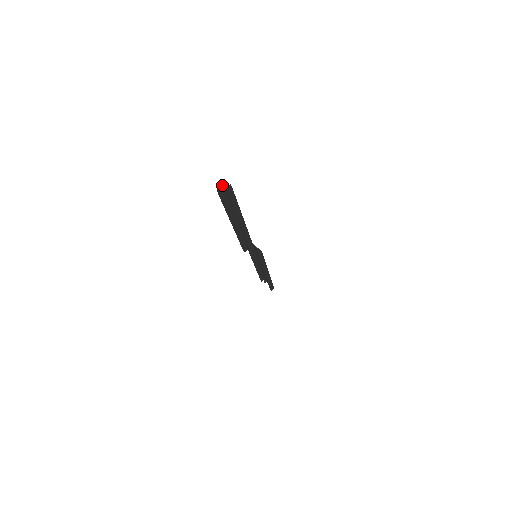
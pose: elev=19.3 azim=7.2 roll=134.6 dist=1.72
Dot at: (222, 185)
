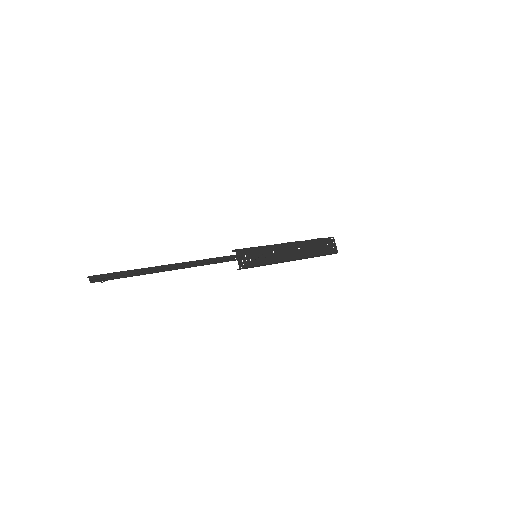
Dot at: (90, 276)
